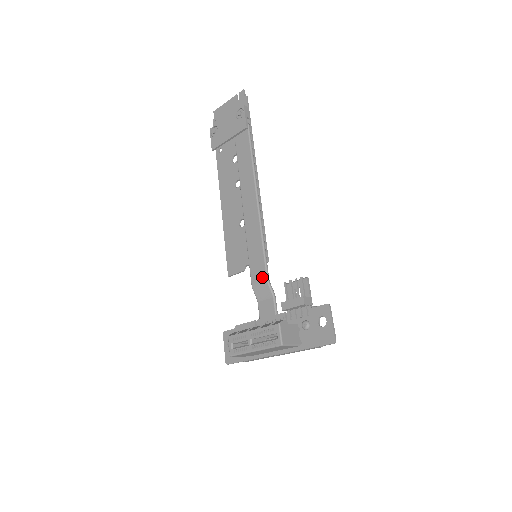
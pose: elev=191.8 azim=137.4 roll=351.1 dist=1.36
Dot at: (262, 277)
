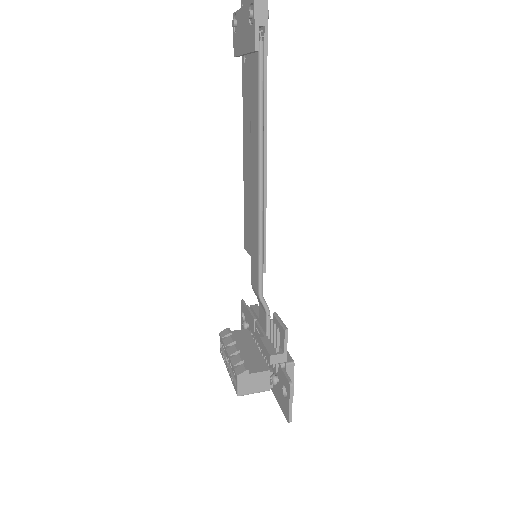
Dot at: (256, 288)
